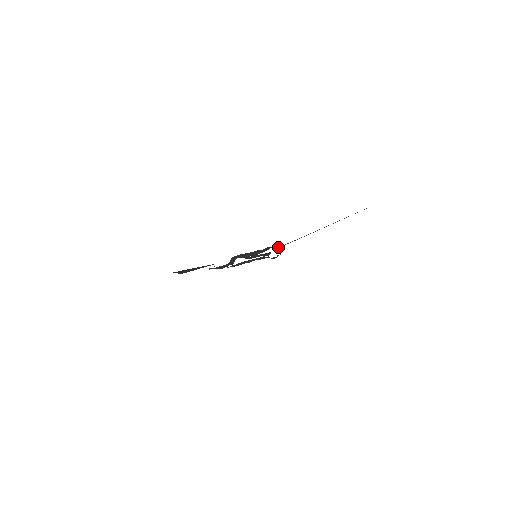
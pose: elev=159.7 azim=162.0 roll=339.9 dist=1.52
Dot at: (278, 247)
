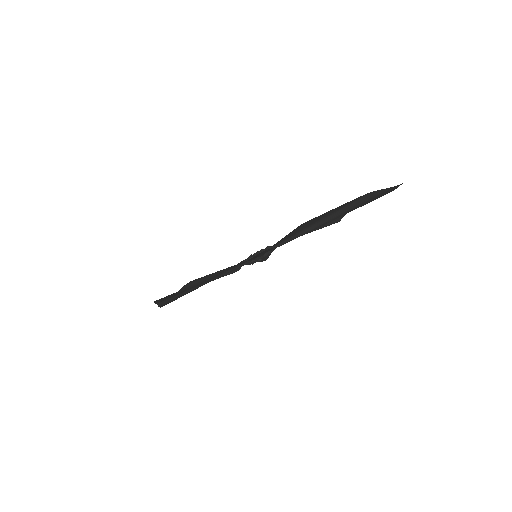
Dot at: (275, 247)
